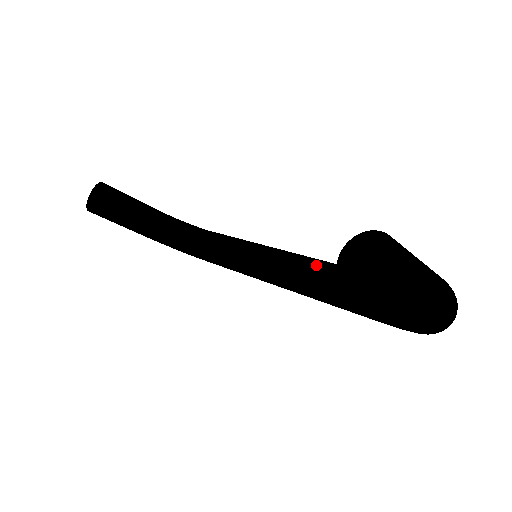
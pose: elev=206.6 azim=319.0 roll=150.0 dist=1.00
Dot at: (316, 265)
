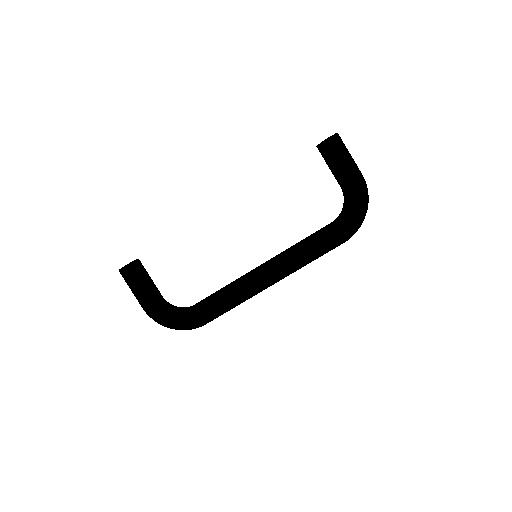
Dot at: occluded
